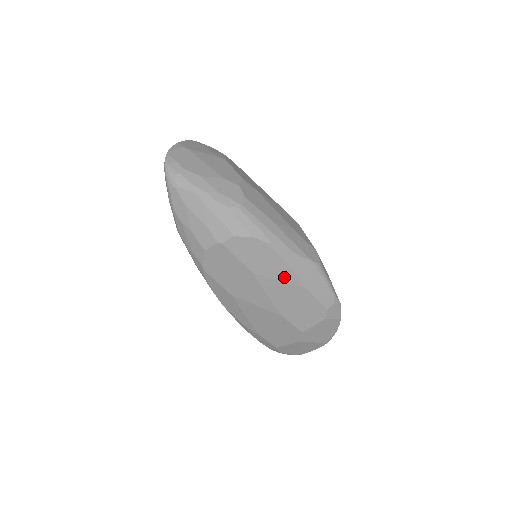
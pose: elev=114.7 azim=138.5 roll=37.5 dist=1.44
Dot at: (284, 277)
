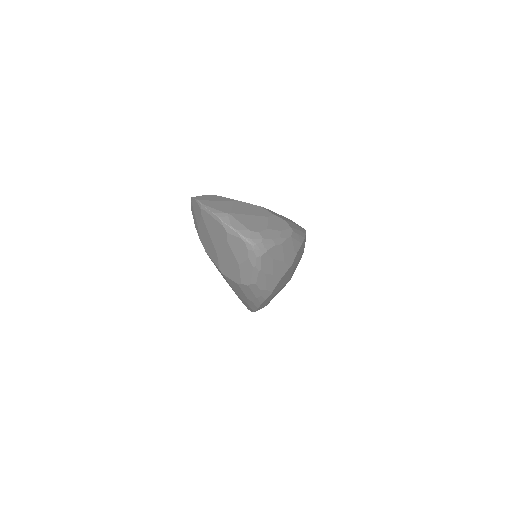
Dot at: occluded
